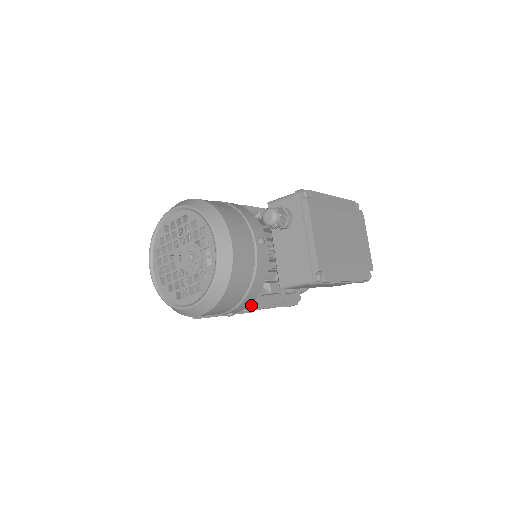
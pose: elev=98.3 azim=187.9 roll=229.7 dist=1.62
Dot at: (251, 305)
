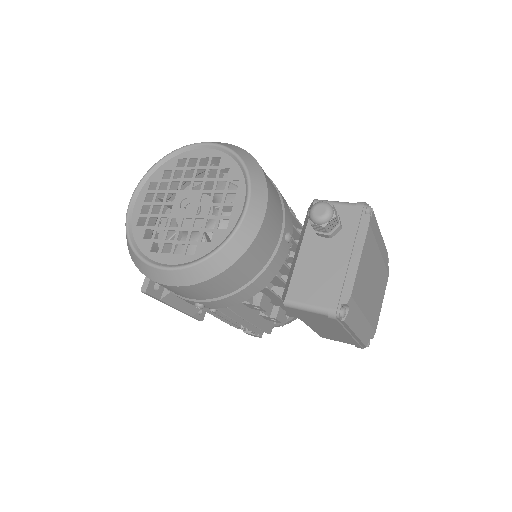
Dot at: (229, 307)
